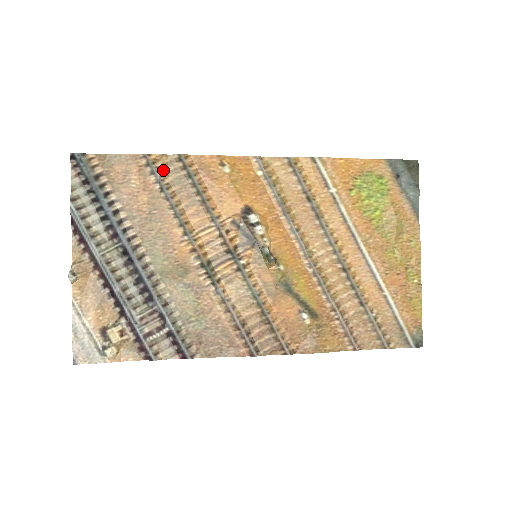
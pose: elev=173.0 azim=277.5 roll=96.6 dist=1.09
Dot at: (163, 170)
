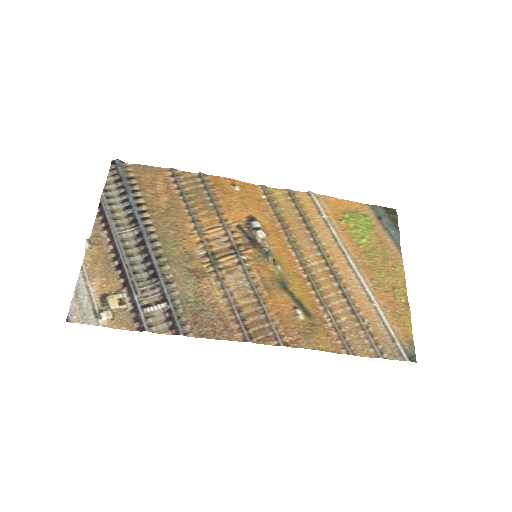
Dot at: (185, 181)
